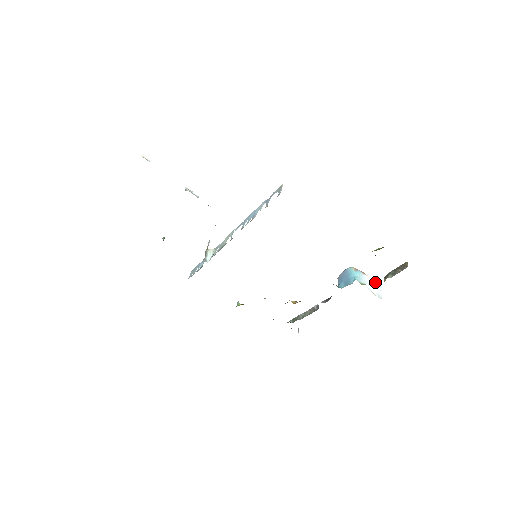
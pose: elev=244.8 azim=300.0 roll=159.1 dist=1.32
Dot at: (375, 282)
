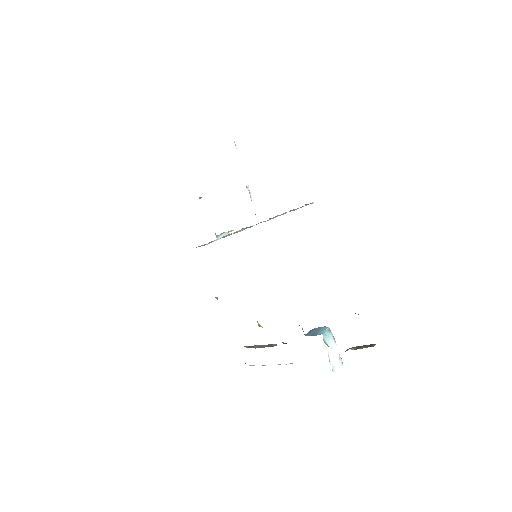
Dot at: (339, 356)
